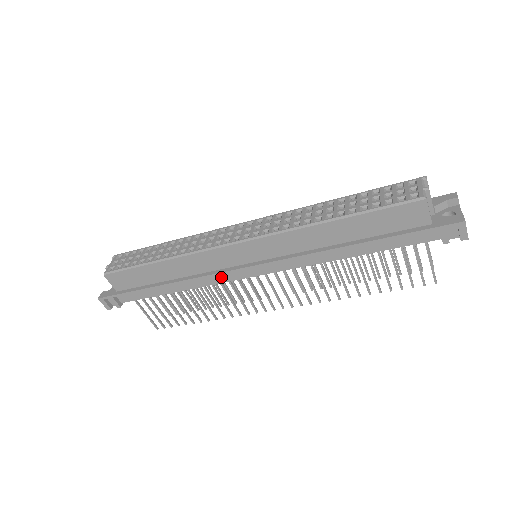
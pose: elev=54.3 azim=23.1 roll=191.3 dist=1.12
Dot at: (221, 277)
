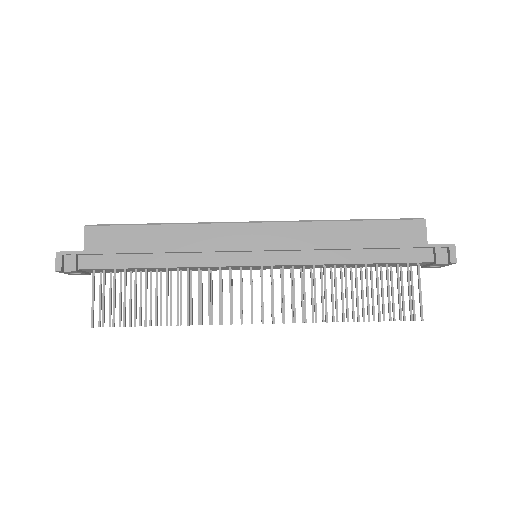
Dot at: (217, 259)
